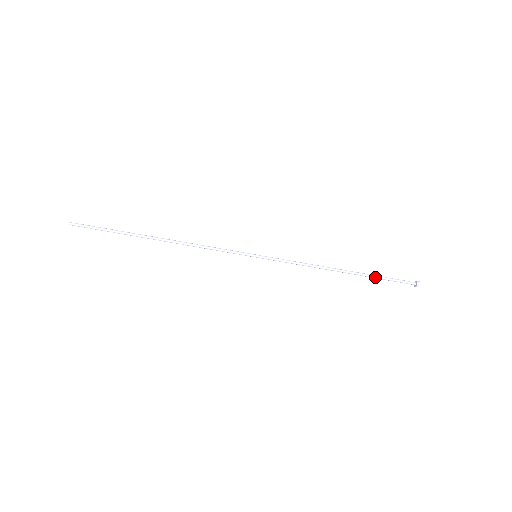
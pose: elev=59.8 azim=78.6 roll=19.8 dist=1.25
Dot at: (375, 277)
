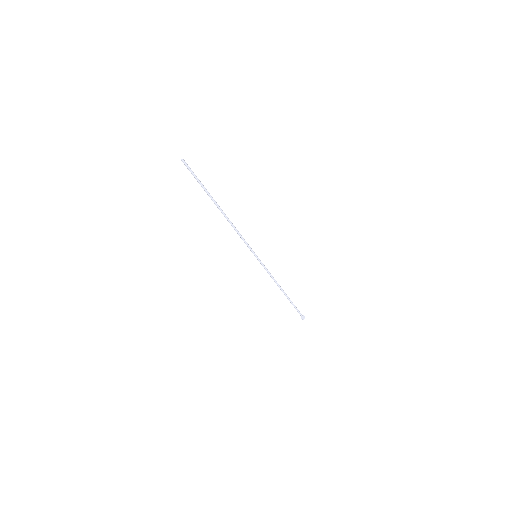
Dot at: (292, 304)
